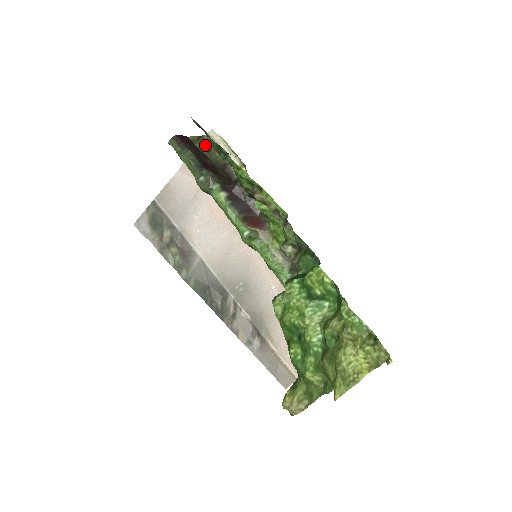
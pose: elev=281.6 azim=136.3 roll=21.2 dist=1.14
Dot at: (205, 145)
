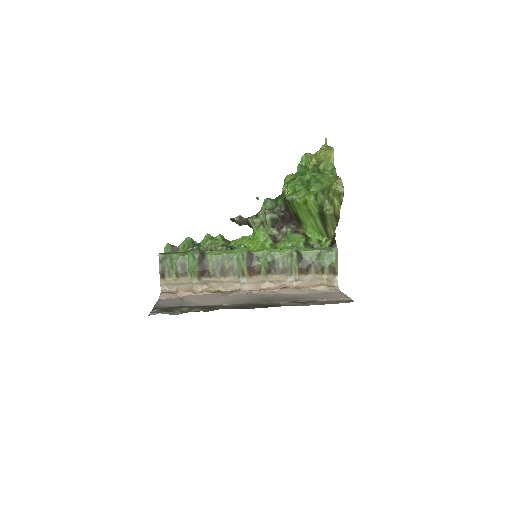
Dot at: occluded
